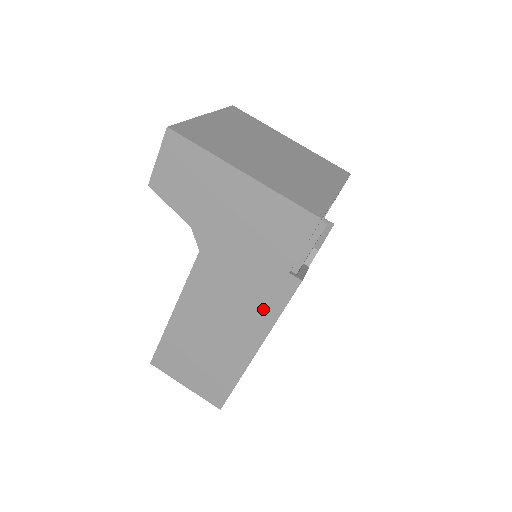
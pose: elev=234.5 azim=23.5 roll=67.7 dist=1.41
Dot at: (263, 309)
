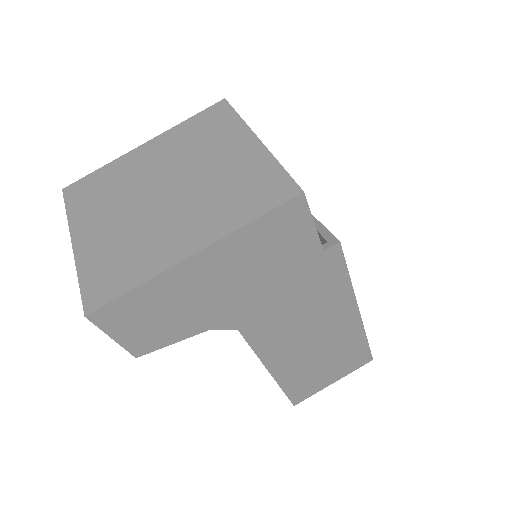
Dot at: (332, 291)
